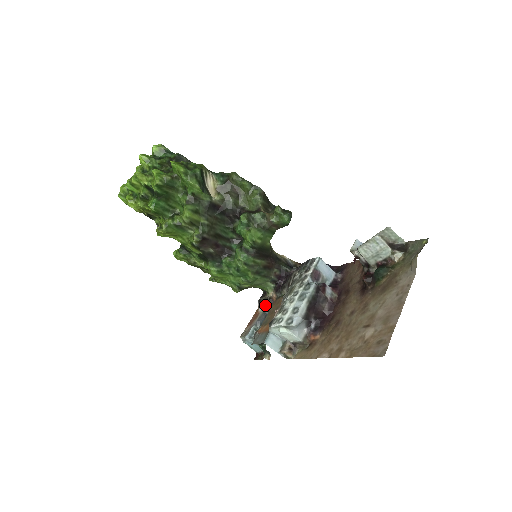
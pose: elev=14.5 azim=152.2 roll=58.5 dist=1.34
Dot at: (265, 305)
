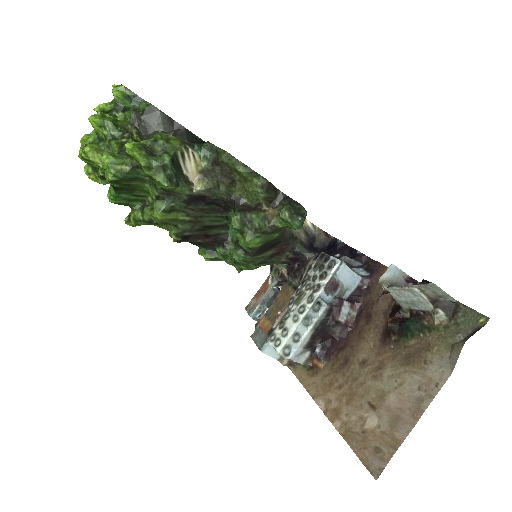
Dot at: (276, 279)
